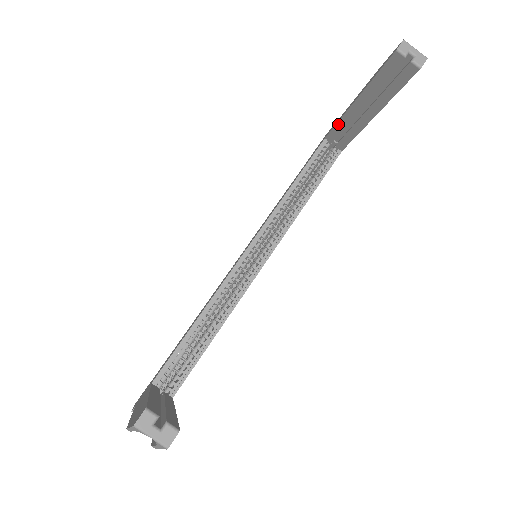
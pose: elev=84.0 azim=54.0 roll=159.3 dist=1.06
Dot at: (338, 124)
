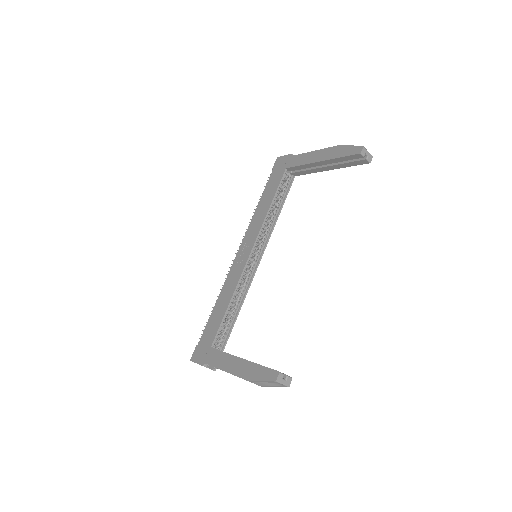
Dot at: (301, 166)
